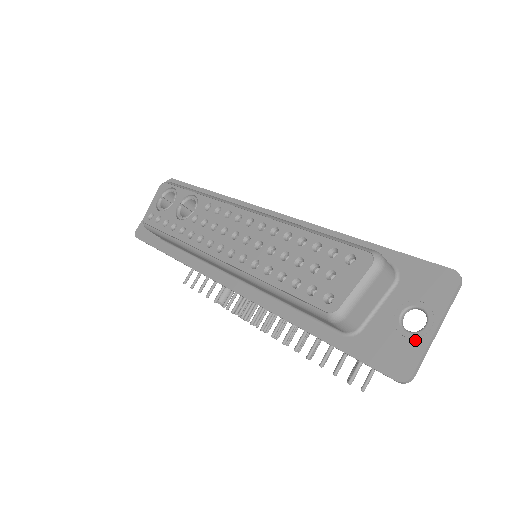
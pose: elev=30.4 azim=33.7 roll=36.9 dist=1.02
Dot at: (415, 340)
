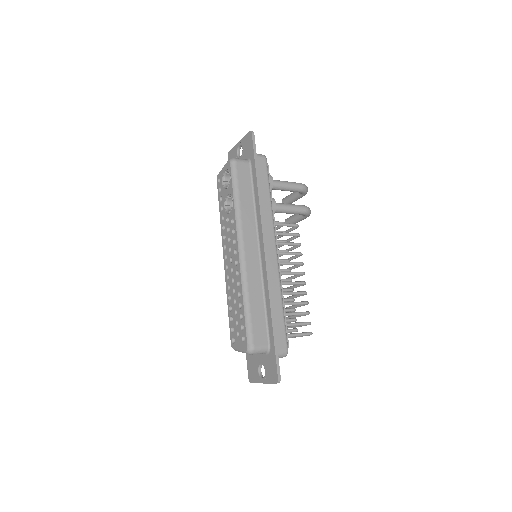
Dot at: (258, 377)
